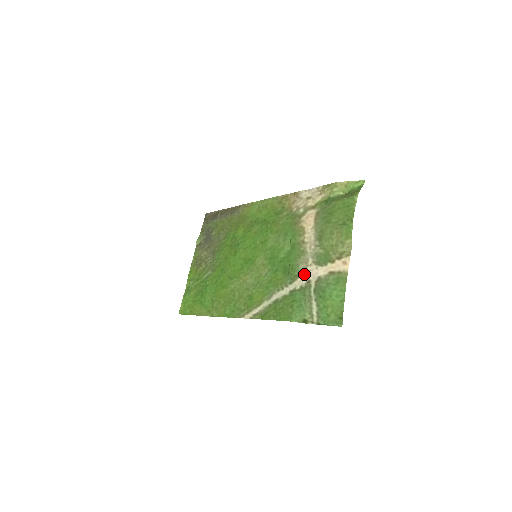
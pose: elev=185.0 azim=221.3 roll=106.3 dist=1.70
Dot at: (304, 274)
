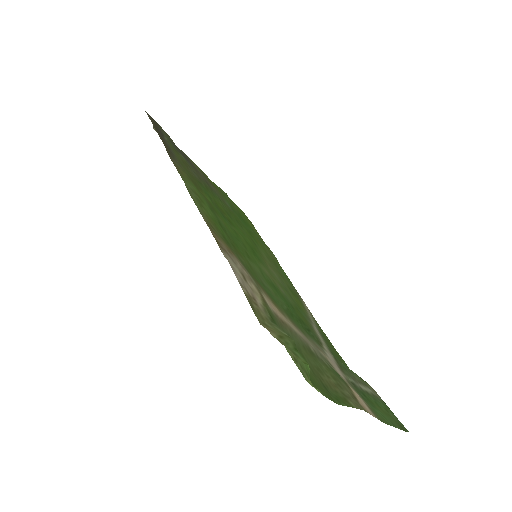
Dot at: (327, 355)
